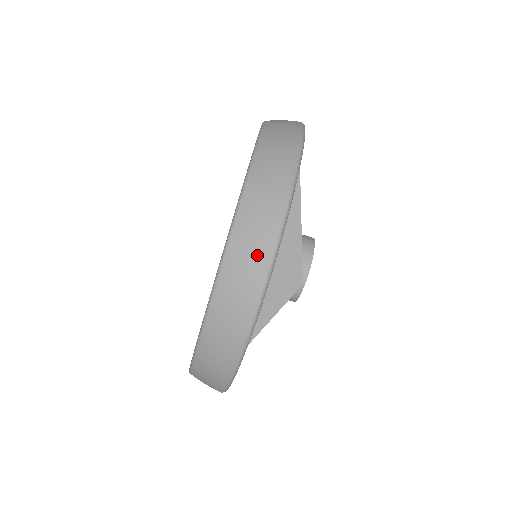
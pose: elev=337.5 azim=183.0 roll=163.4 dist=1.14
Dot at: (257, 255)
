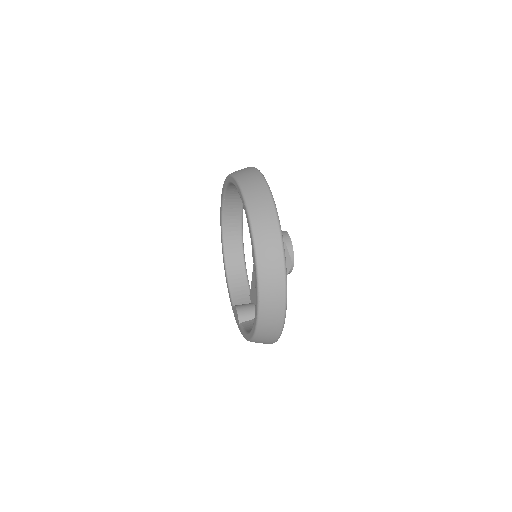
Dot at: (276, 272)
